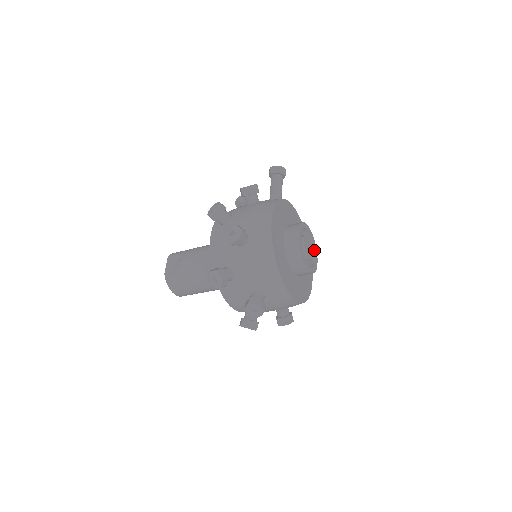
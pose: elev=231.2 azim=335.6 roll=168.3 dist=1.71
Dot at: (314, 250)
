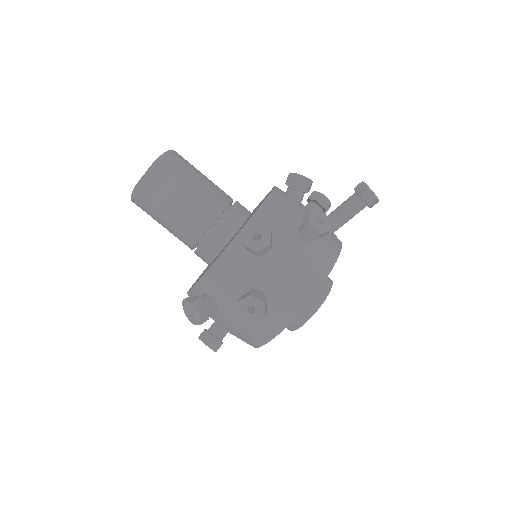
Dot at: occluded
